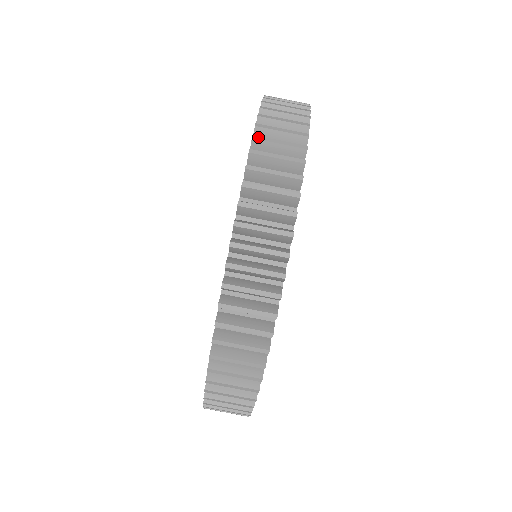
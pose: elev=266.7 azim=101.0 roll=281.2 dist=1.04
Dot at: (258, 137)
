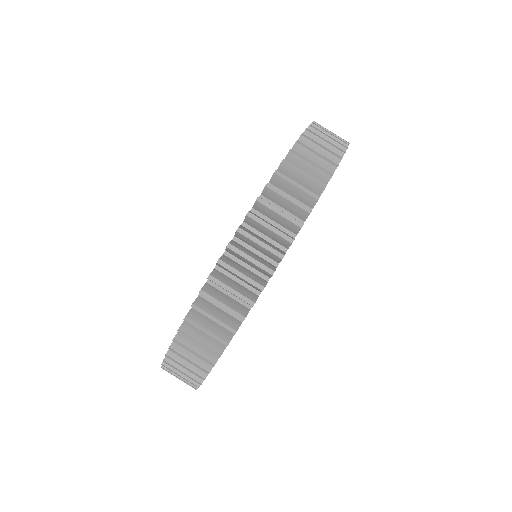
Dot at: (233, 247)
